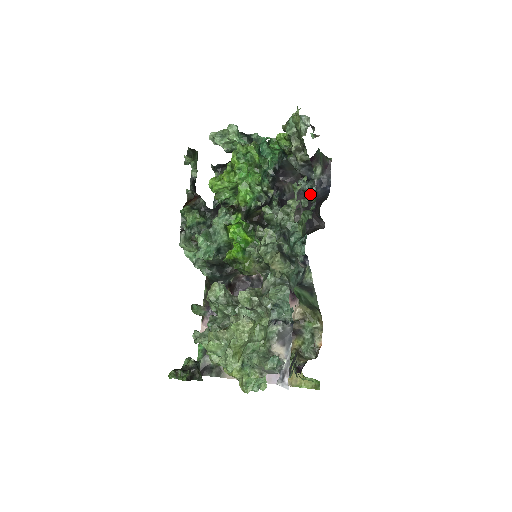
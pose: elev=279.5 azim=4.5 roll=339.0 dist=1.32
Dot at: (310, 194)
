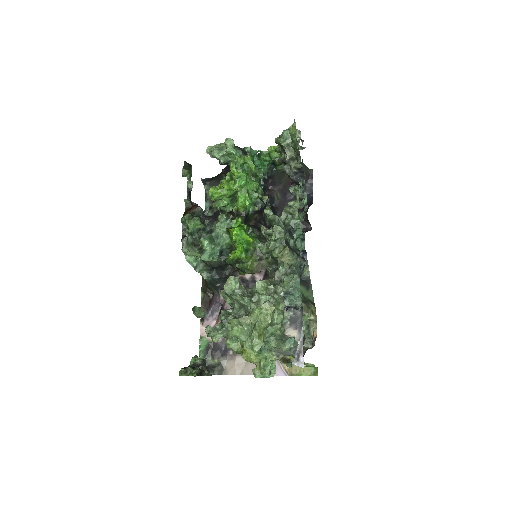
Dot at: (302, 198)
